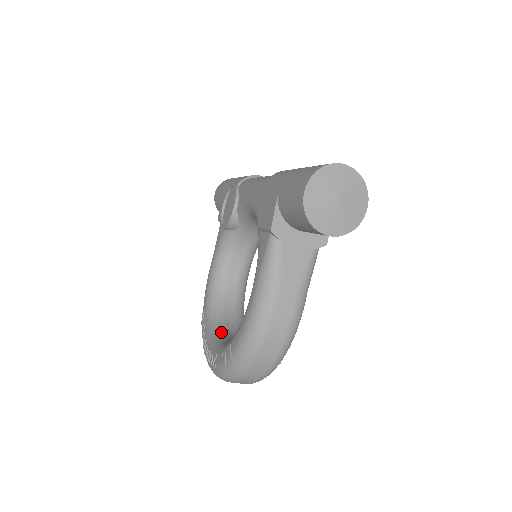
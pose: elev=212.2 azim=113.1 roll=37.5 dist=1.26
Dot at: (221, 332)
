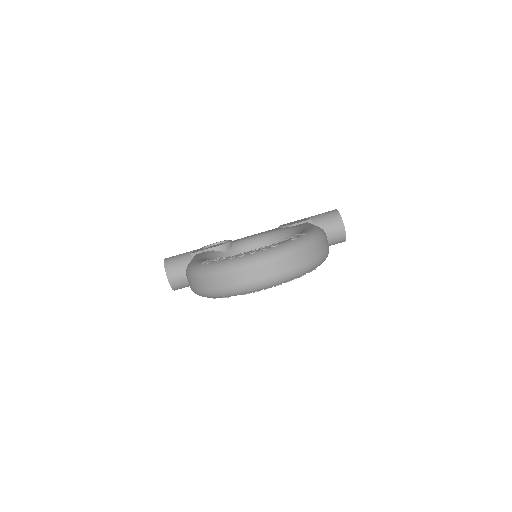
Dot at: occluded
